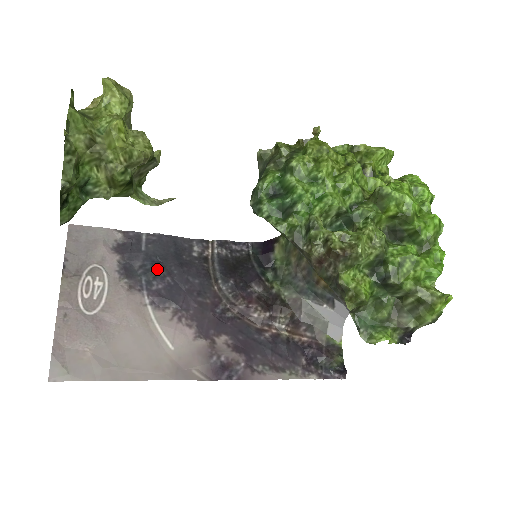
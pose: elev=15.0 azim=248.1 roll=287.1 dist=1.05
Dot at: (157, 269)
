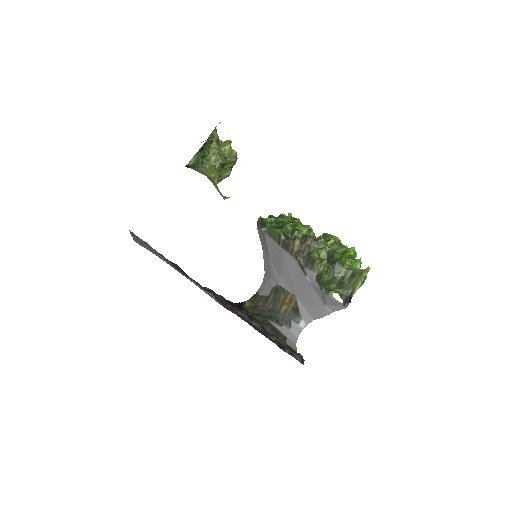
Dot at: occluded
